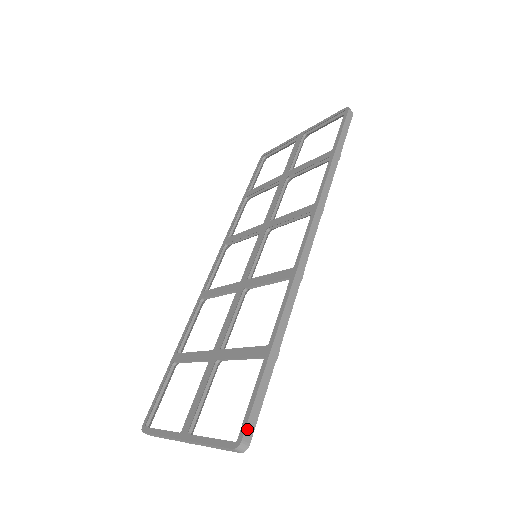
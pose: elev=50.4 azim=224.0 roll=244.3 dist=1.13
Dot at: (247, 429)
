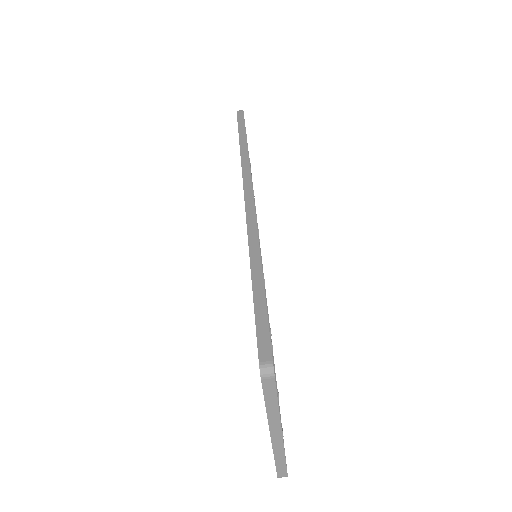
Dot at: (260, 351)
